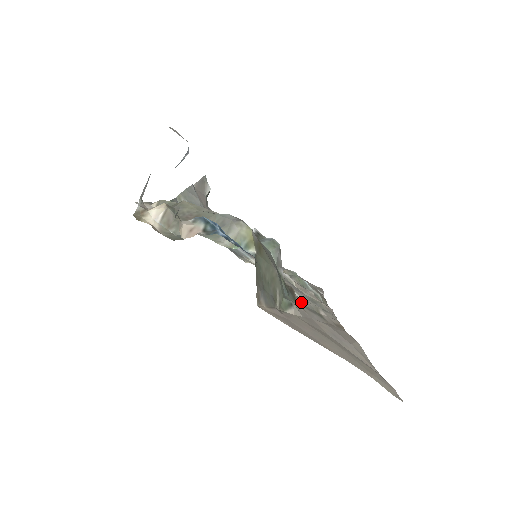
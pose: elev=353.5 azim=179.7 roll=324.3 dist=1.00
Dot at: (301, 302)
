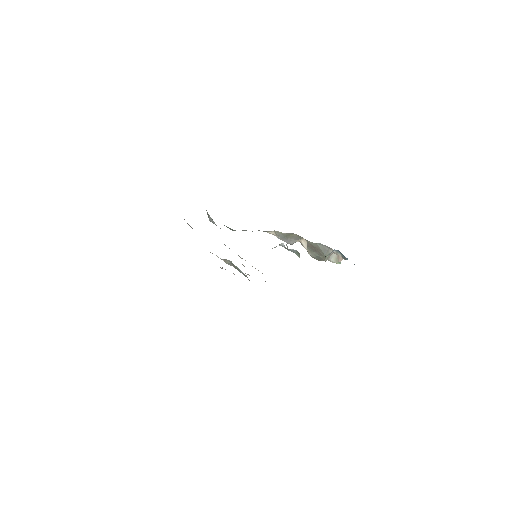
Dot at: occluded
